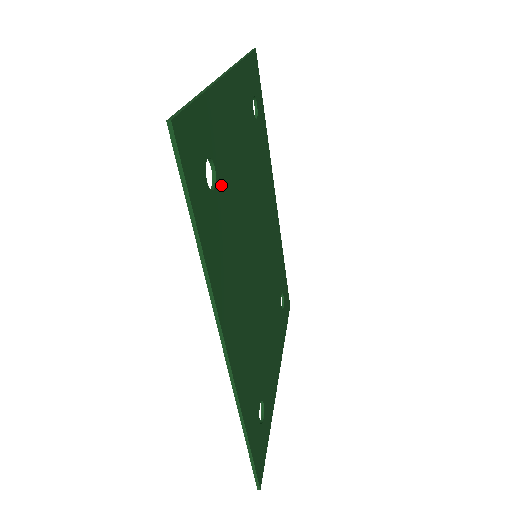
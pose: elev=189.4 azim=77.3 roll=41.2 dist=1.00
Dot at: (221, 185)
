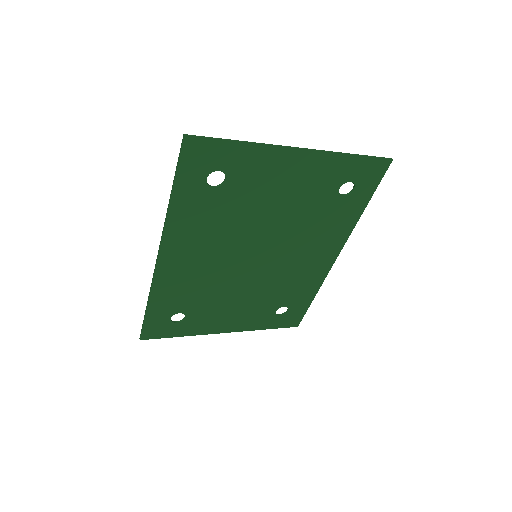
Dot at: (228, 191)
